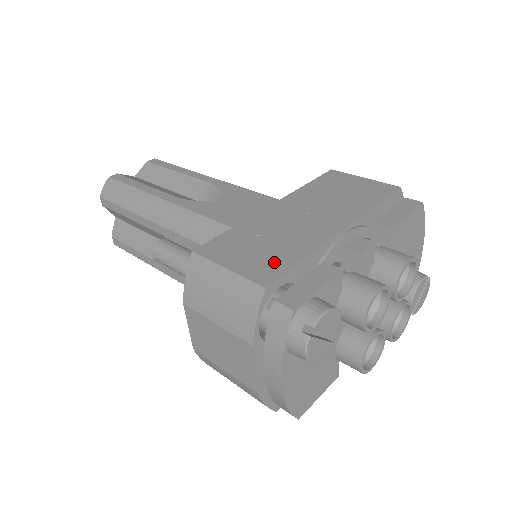
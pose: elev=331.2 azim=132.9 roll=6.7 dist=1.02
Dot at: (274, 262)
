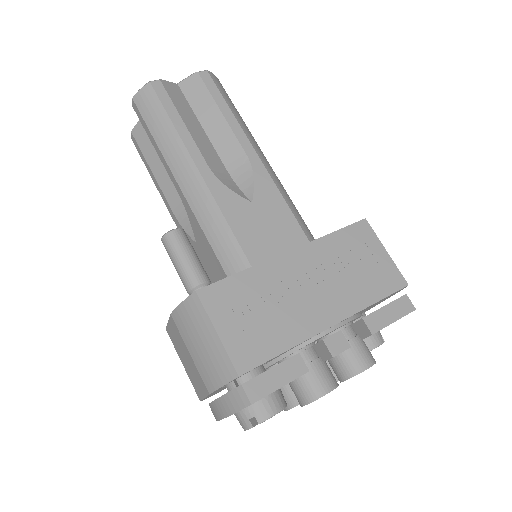
Dot at: (258, 345)
